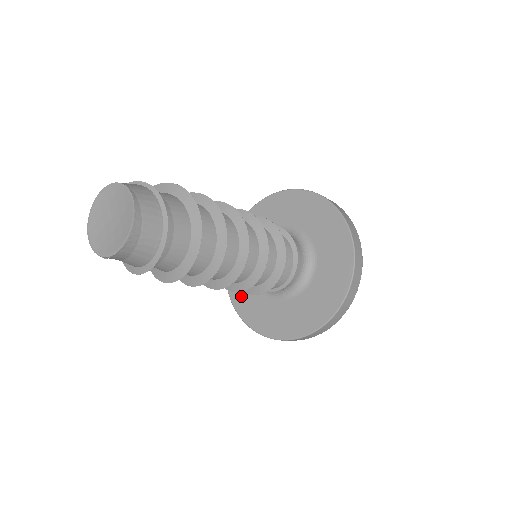
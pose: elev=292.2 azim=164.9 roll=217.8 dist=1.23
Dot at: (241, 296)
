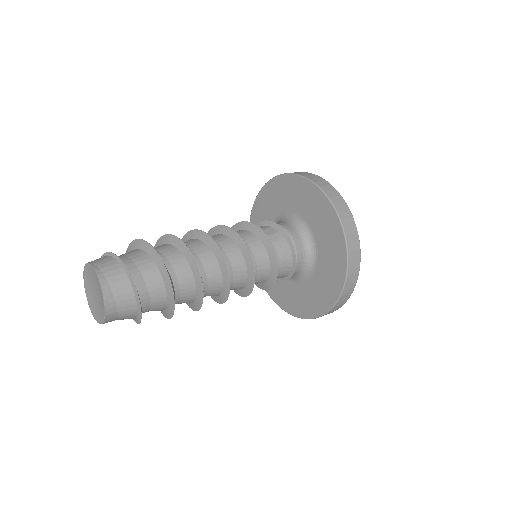
Dot at: (278, 293)
